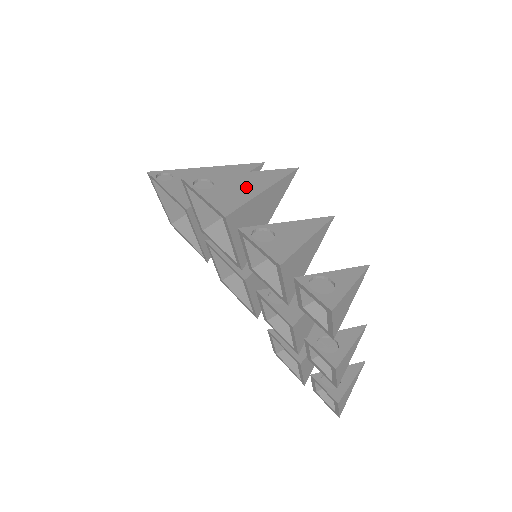
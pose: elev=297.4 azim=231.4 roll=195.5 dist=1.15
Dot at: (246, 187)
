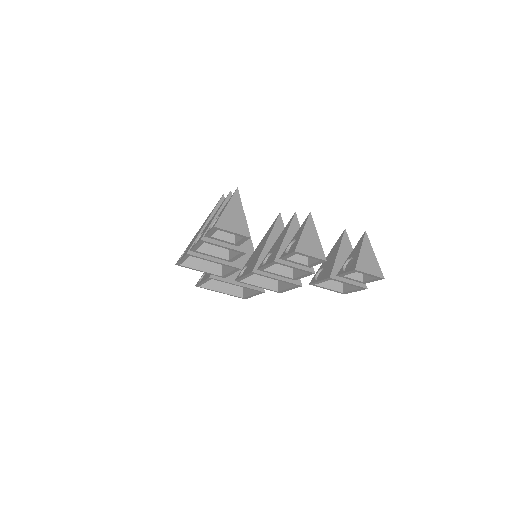
Dot at: occluded
